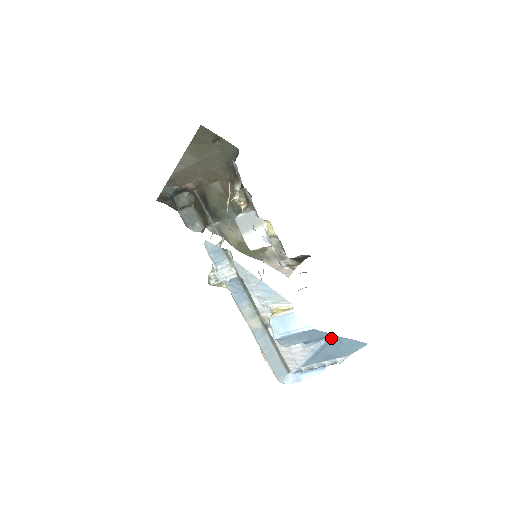
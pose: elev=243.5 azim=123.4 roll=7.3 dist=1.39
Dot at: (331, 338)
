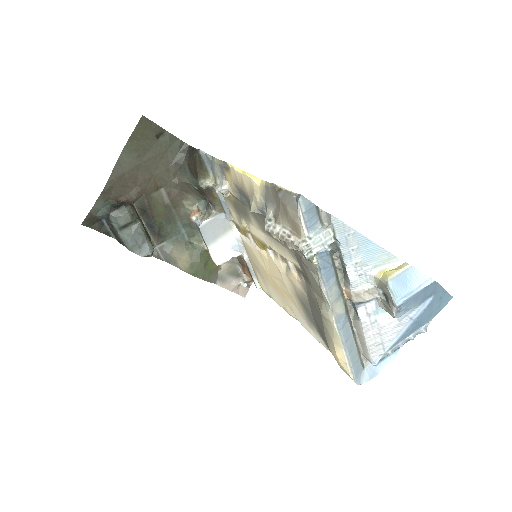
Dot at: (436, 294)
